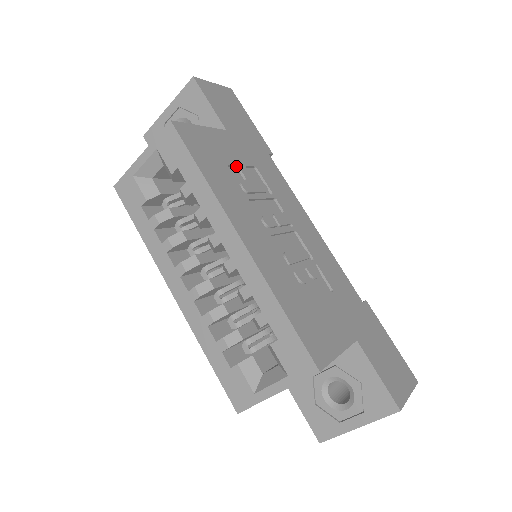
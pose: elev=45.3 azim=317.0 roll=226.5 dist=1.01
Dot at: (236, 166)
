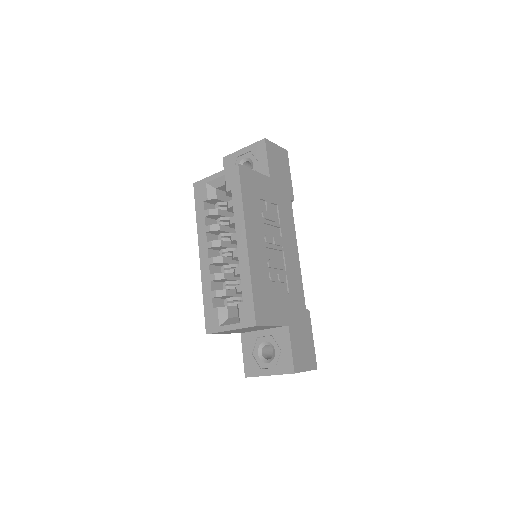
Dot at: (265, 201)
